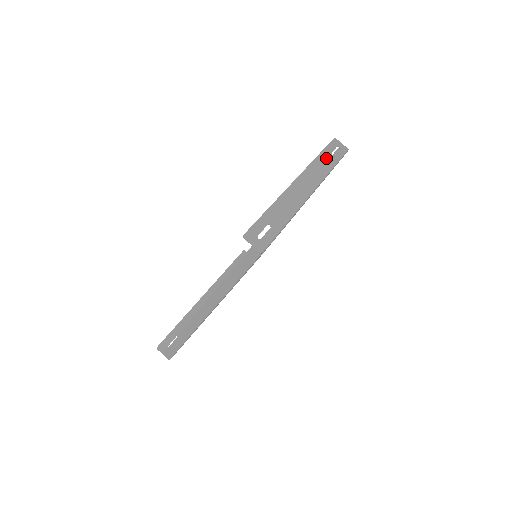
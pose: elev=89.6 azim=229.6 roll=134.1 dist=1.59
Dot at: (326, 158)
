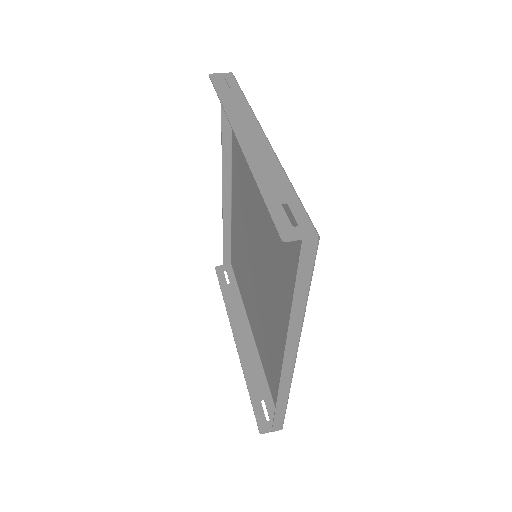
Dot at: (229, 97)
